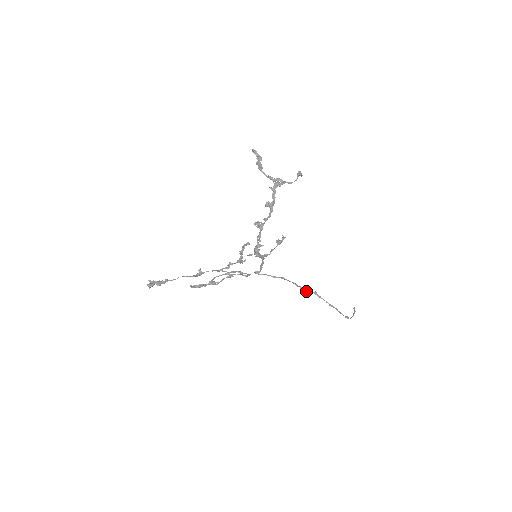
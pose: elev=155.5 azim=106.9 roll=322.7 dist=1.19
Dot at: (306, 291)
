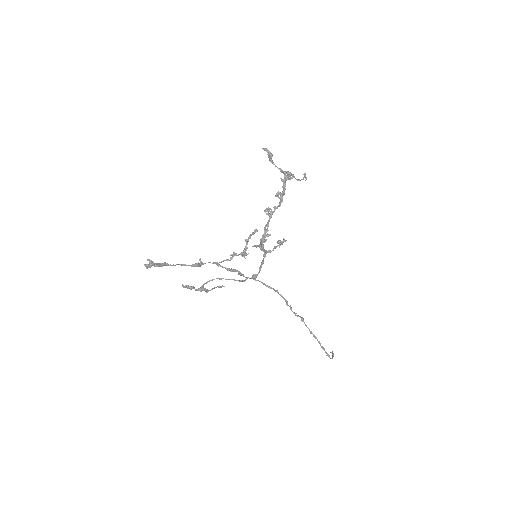
Dot at: (295, 313)
